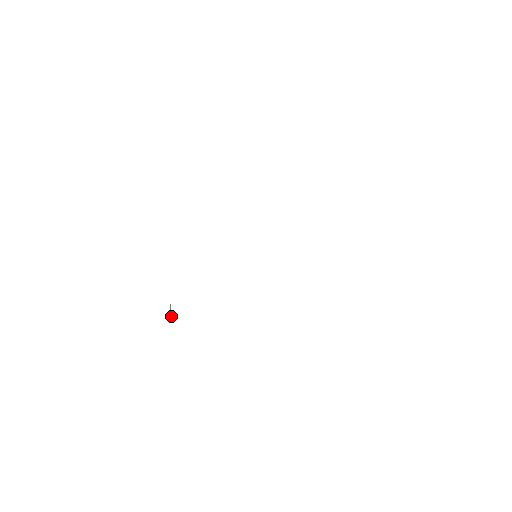
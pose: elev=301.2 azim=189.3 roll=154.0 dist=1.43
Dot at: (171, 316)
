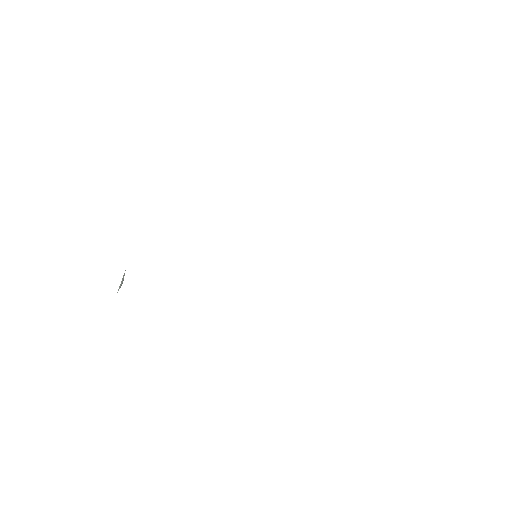
Dot at: (120, 286)
